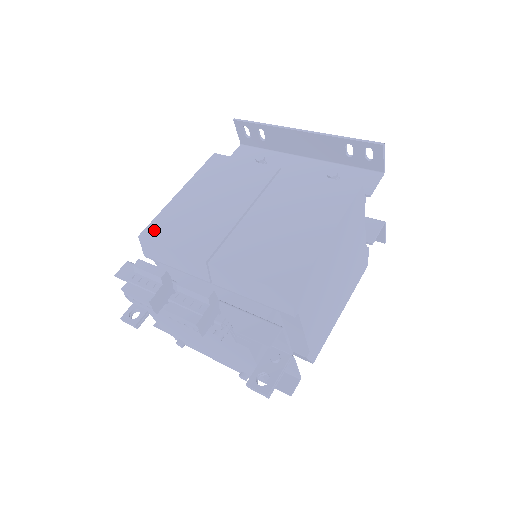
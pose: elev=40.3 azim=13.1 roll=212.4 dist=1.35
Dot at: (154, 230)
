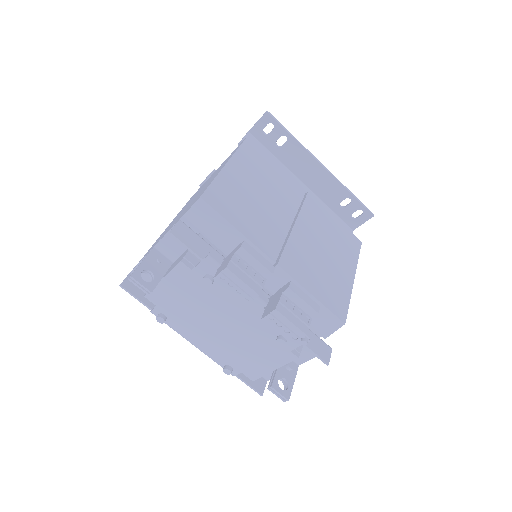
Dot at: (216, 198)
